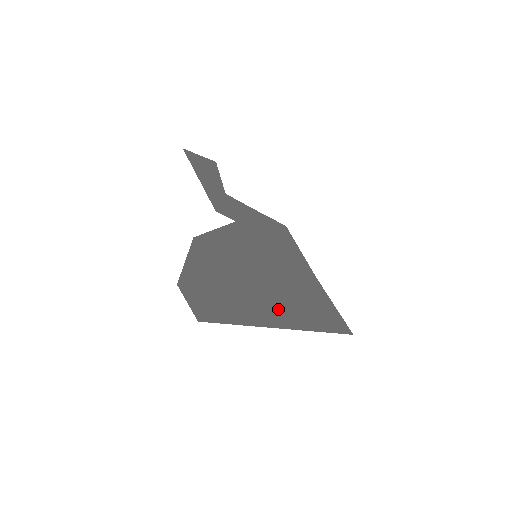
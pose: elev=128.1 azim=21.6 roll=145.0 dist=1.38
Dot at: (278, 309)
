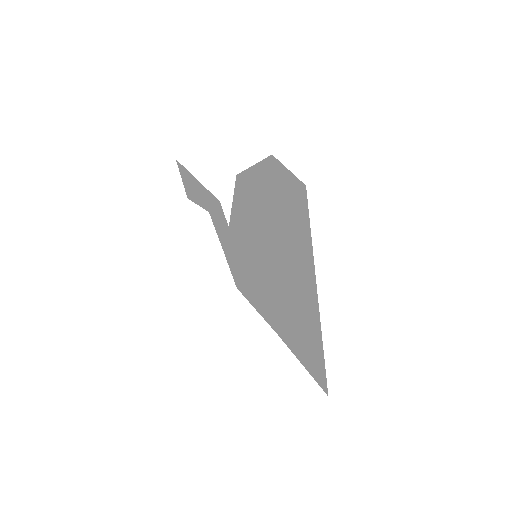
Dot at: (301, 293)
